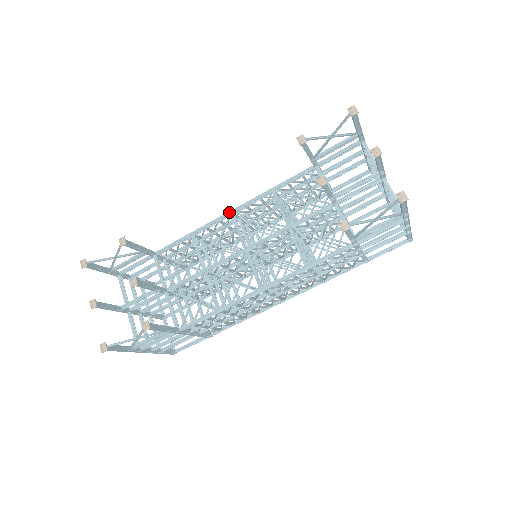
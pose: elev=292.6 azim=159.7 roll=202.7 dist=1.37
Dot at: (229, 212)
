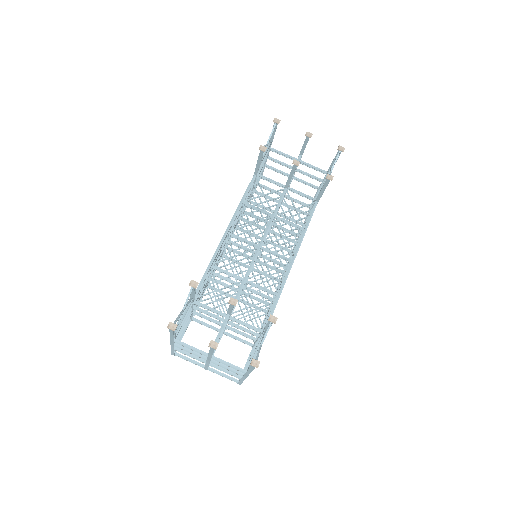
Dot at: (225, 233)
